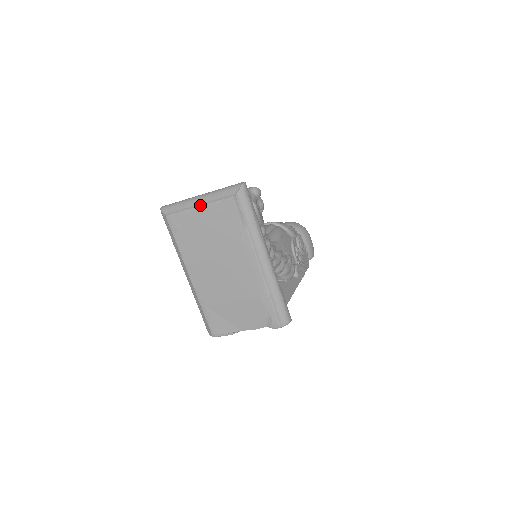
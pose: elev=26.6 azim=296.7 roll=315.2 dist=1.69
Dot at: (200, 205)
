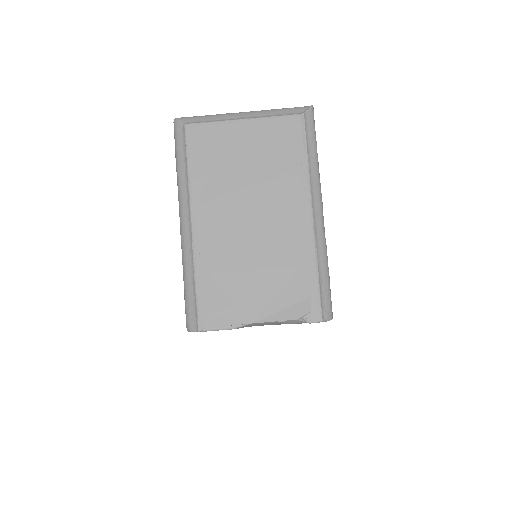
Dot at: (245, 118)
